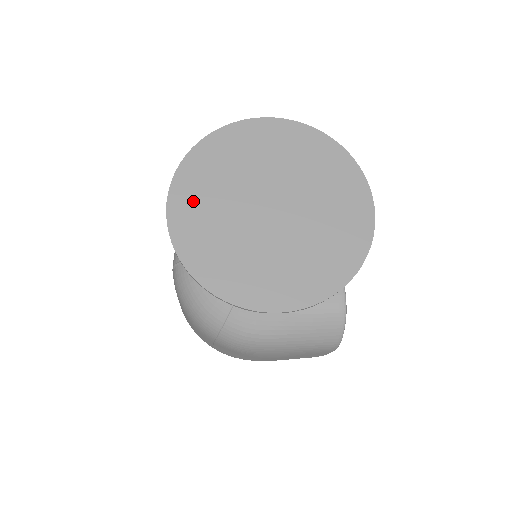
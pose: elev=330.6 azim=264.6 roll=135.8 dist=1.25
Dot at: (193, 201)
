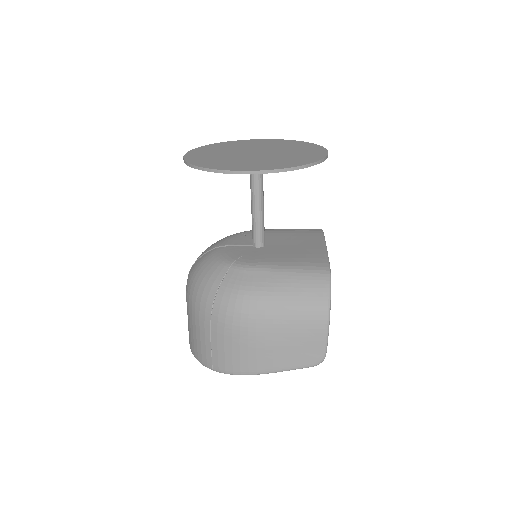
Dot at: (204, 152)
